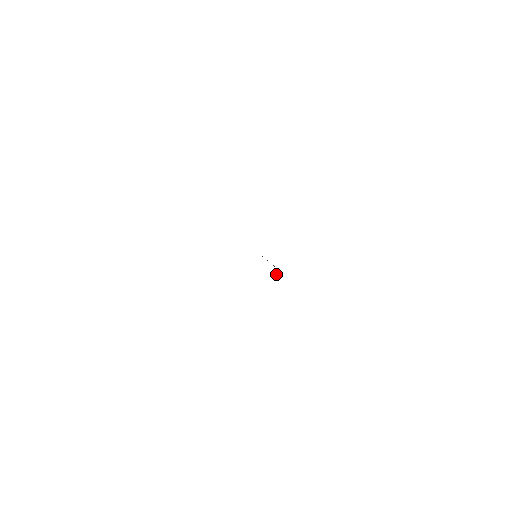
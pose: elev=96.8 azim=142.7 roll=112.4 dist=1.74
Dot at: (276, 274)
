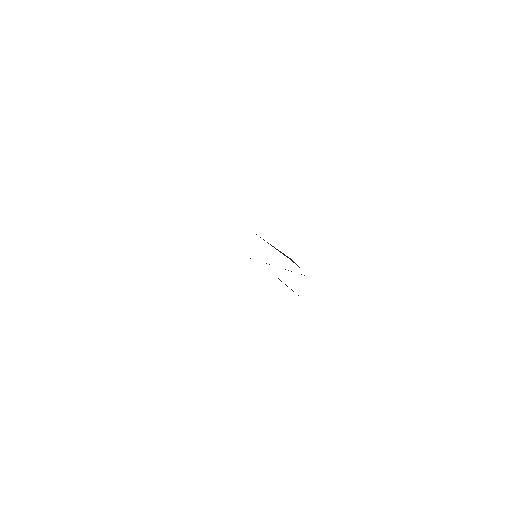
Dot at: occluded
